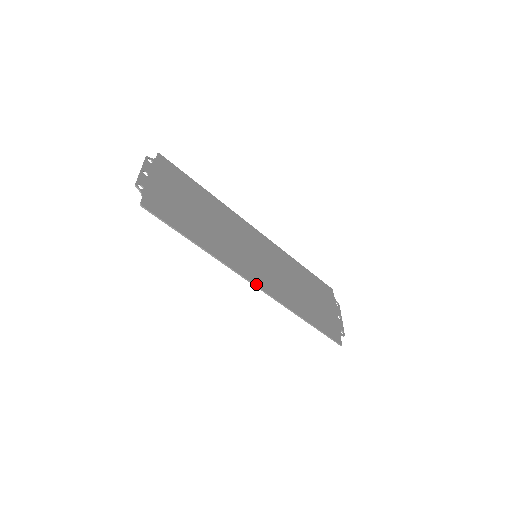
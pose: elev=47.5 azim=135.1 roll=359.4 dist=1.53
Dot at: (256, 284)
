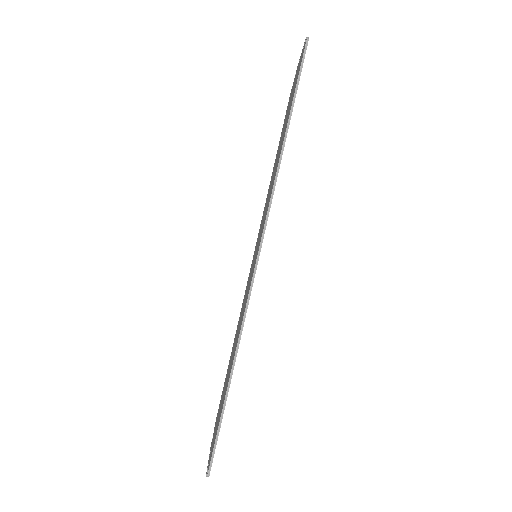
Dot at: occluded
